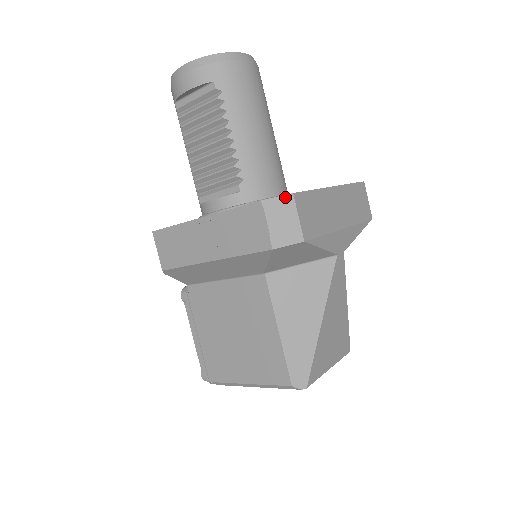
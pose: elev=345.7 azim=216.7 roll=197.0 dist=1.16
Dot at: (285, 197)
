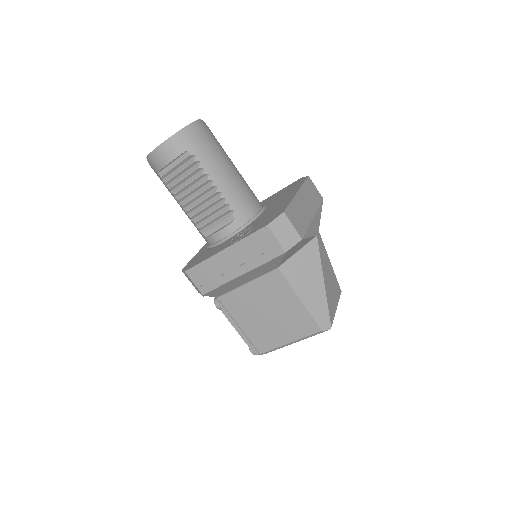
Dot at: (280, 217)
